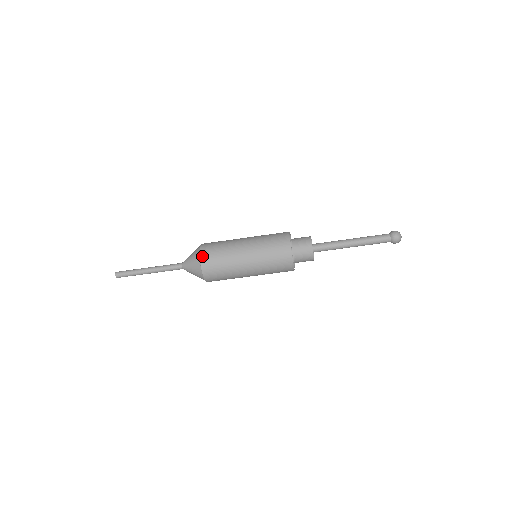
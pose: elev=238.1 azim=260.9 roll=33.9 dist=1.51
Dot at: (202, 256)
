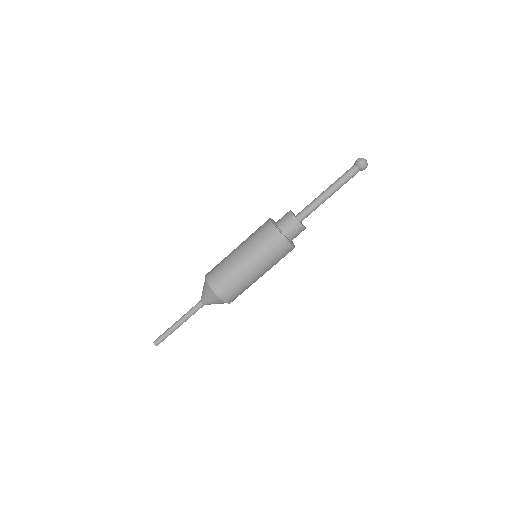
Dot at: (207, 273)
